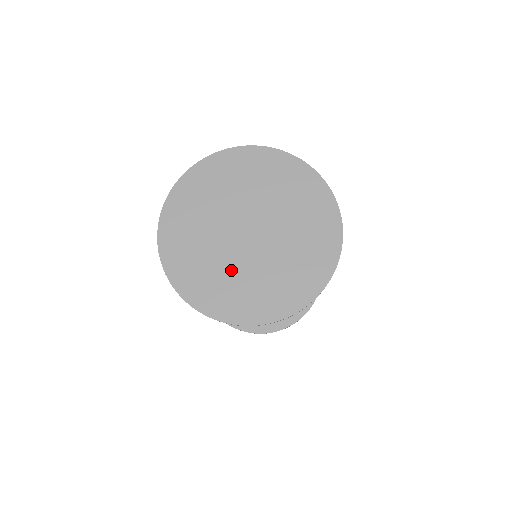
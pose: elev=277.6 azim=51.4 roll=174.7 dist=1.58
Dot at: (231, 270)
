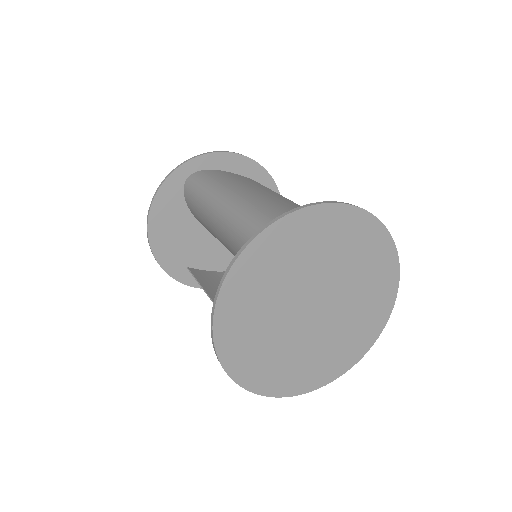
Dot at: (302, 350)
